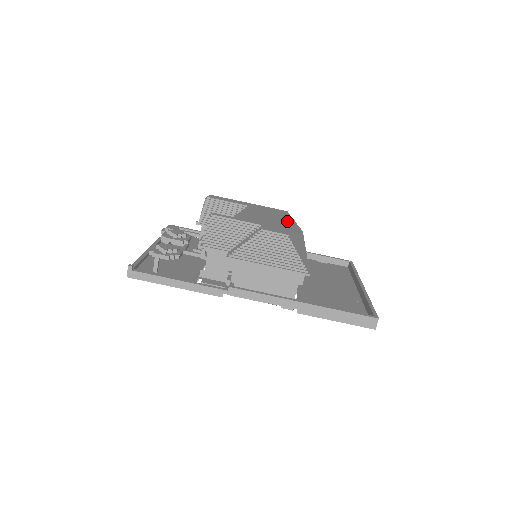
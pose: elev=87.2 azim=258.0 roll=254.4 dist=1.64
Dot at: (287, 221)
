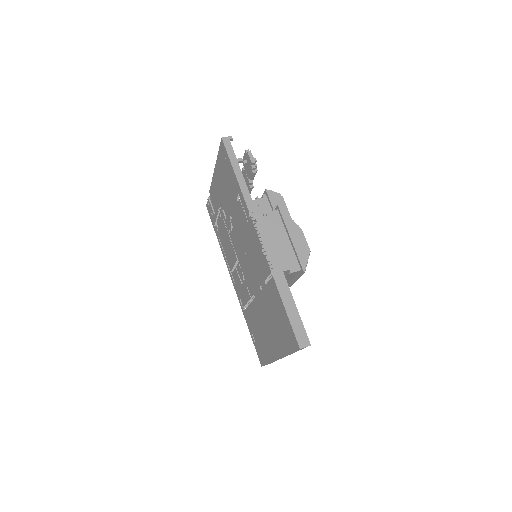
Dot at: occluded
